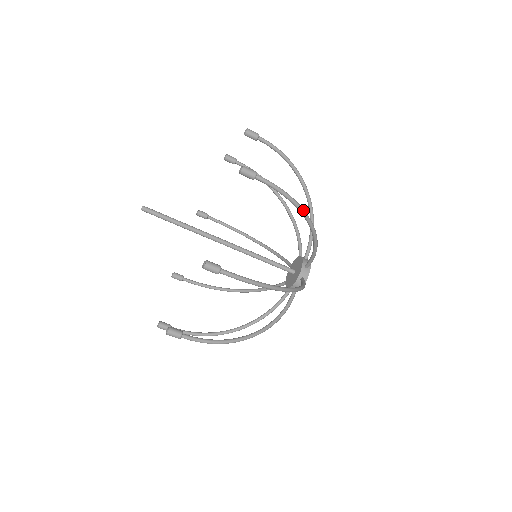
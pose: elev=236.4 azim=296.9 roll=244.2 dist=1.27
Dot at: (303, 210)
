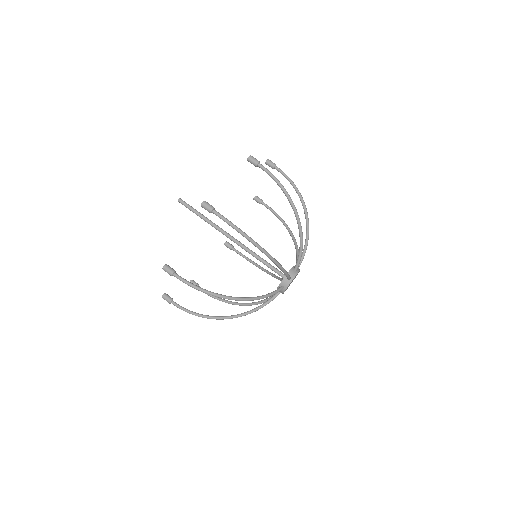
Dot at: (302, 197)
